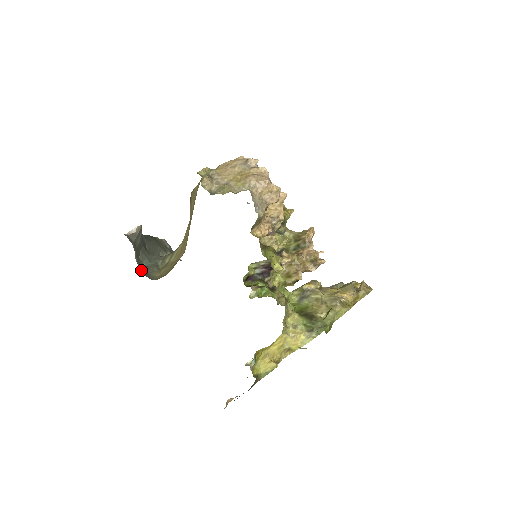
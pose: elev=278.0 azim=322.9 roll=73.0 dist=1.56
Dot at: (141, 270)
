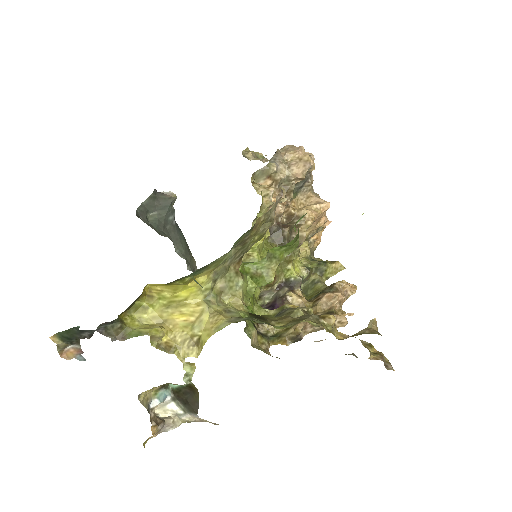
Dot at: (138, 210)
